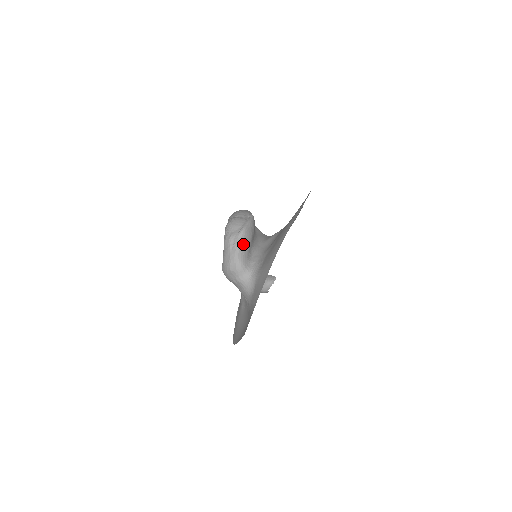
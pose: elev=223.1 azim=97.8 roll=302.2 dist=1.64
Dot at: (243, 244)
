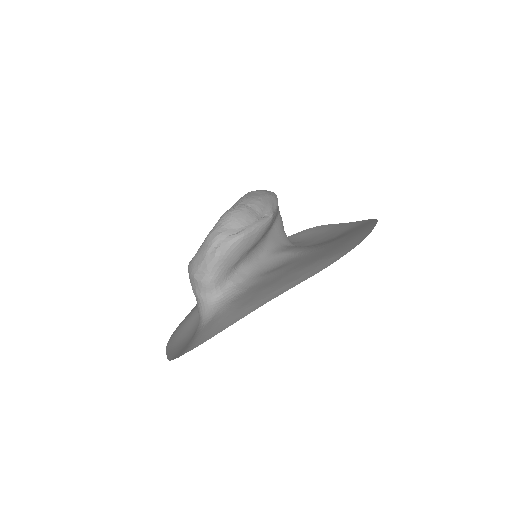
Dot at: (230, 254)
